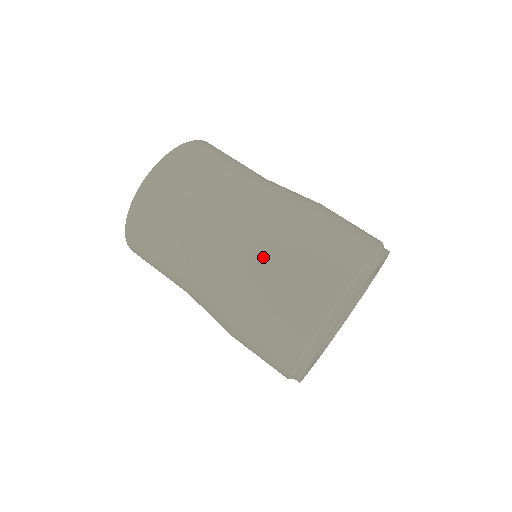
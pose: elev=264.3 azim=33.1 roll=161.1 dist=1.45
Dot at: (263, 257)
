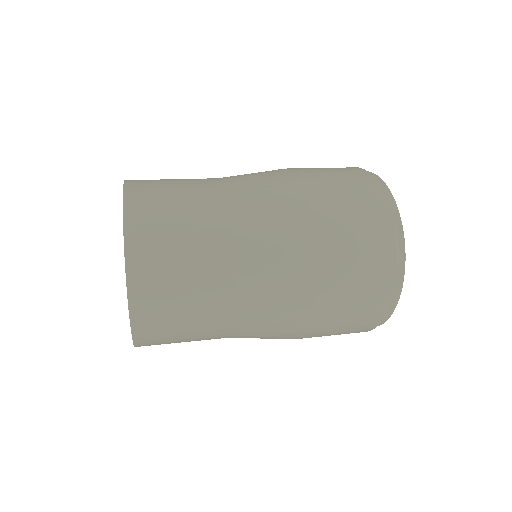
Dot at: (313, 247)
